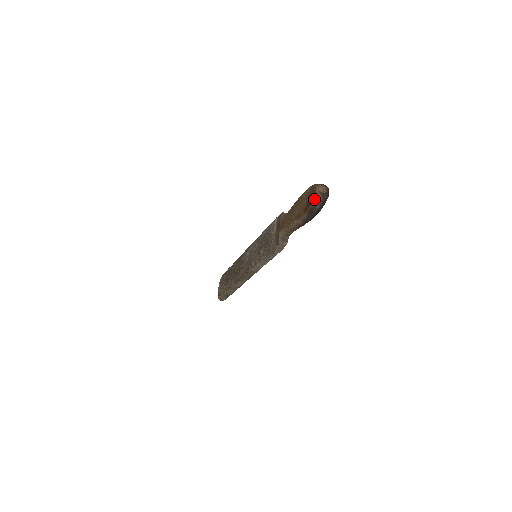
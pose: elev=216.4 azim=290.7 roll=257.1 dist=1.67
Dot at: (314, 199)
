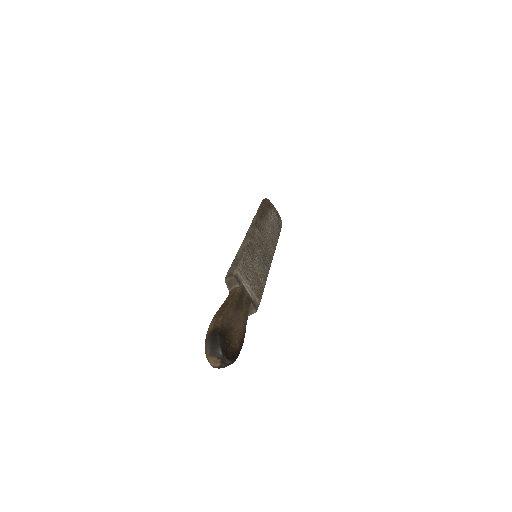
Dot at: occluded
